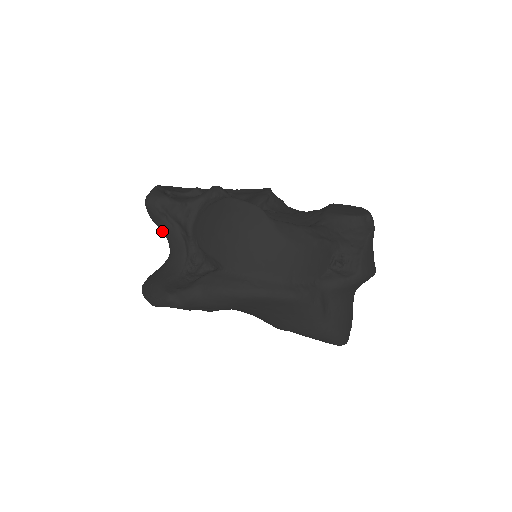
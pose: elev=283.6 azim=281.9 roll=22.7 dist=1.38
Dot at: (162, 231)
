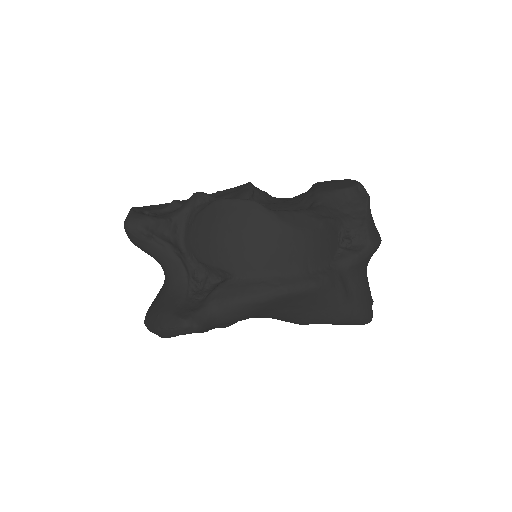
Dot at: (151, 255)
